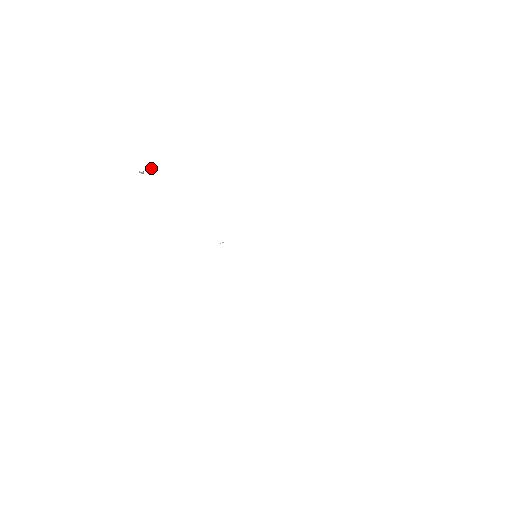
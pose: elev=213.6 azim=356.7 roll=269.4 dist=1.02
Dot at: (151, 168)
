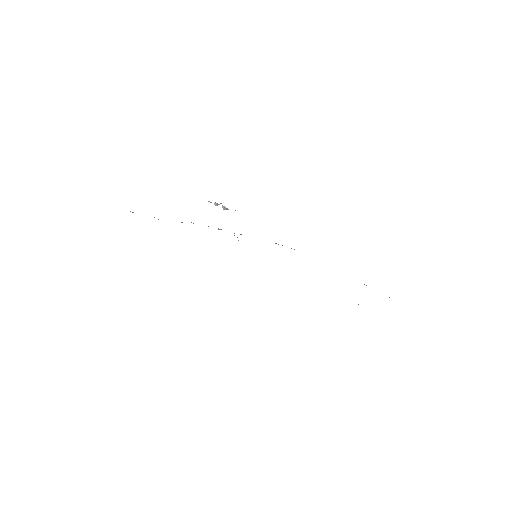
Dot at: (223, 207)
